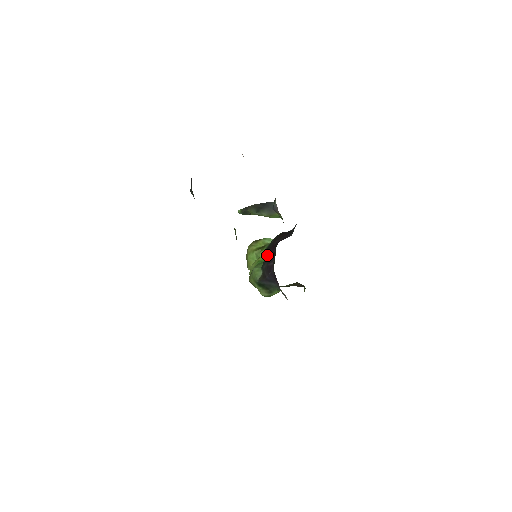
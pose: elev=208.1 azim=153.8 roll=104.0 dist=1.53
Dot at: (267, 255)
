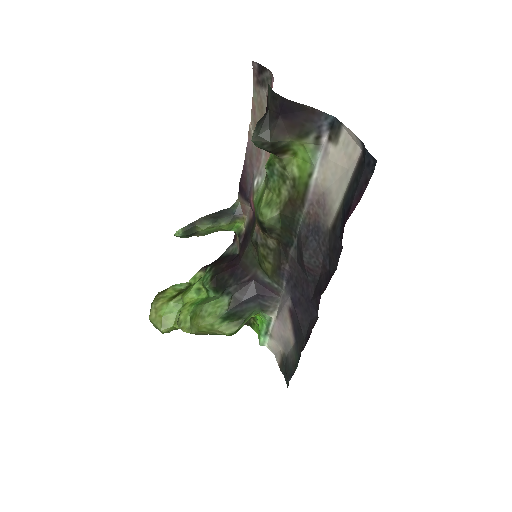
Dot at: (227, 277)
